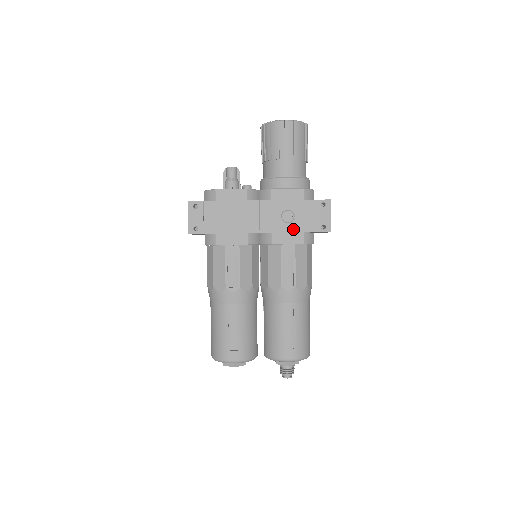
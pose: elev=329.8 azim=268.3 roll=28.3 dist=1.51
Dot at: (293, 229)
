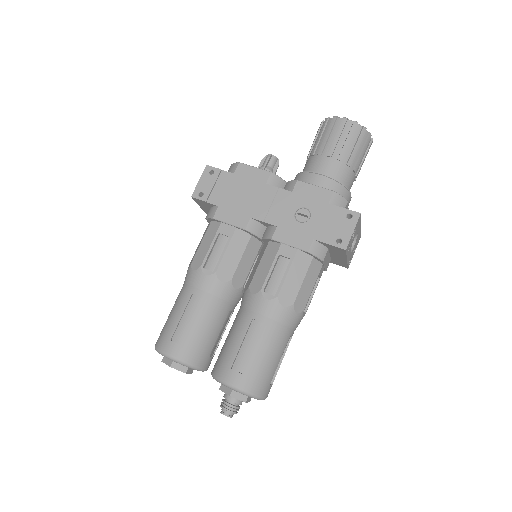
Dot at: (302, 231)
